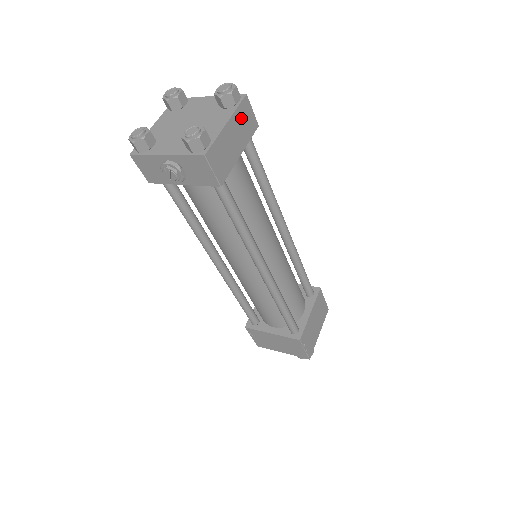
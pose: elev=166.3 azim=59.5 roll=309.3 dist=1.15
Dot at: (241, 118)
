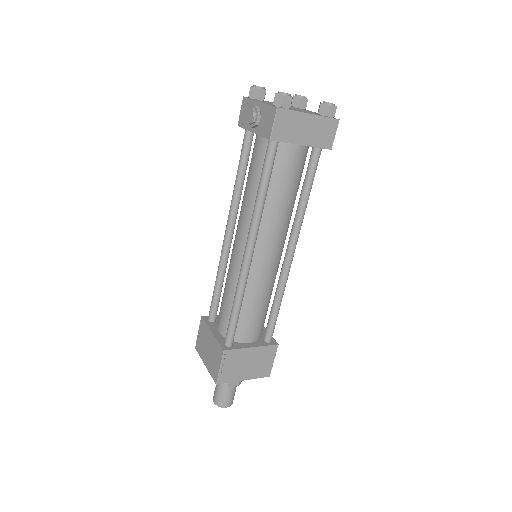
Dot at: (323, 126)
